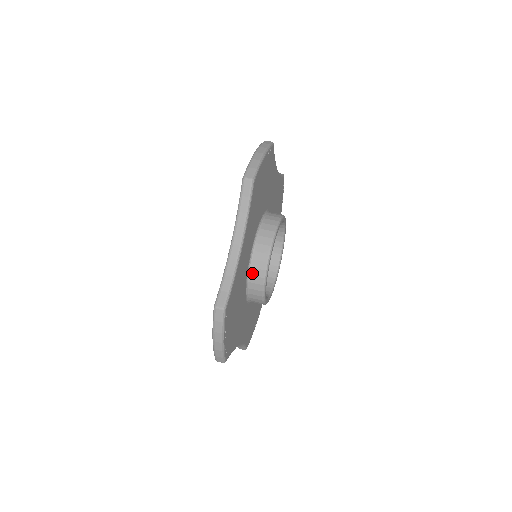
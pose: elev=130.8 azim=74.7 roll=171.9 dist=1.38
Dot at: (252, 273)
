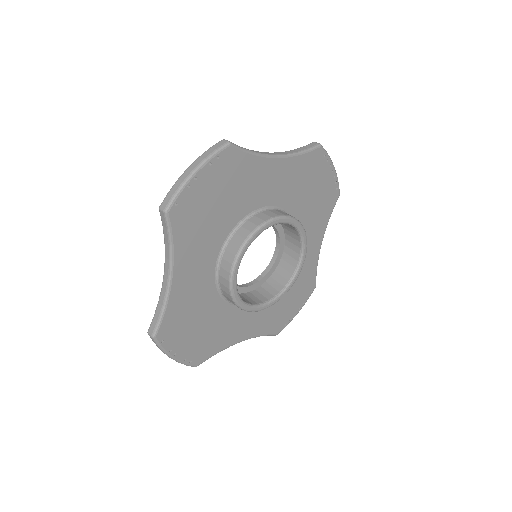
Dot at: (221, 287)
